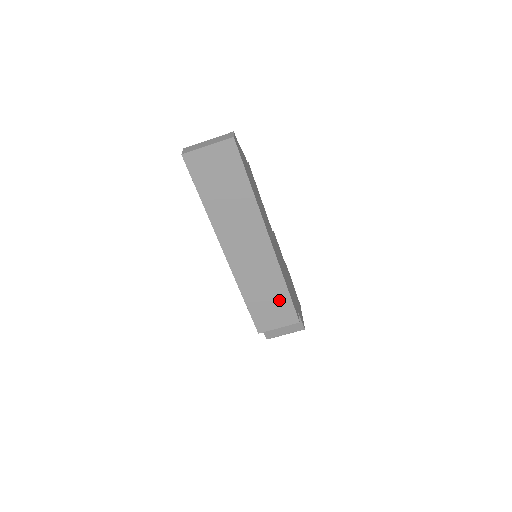
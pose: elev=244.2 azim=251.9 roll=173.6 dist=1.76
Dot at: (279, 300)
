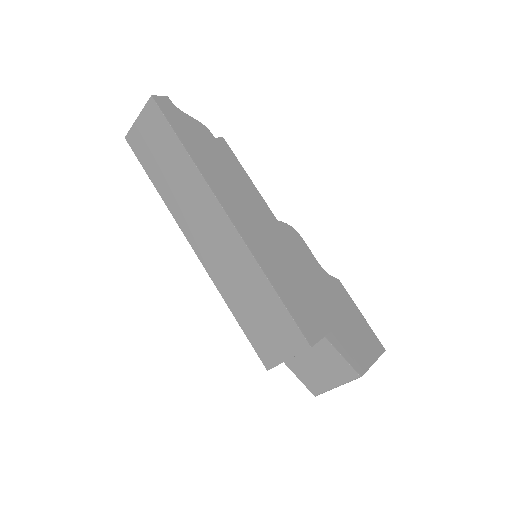
Dot at: (270, 308)
